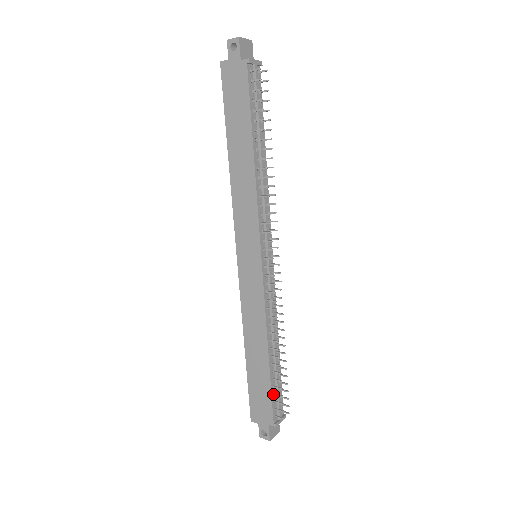
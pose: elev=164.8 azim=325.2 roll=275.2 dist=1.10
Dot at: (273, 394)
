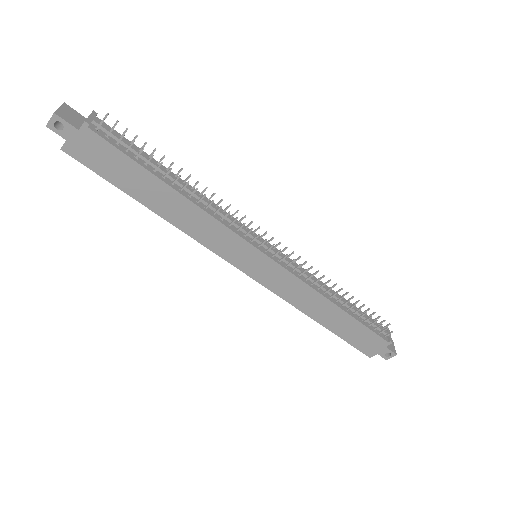
Dot at: (368, 326)
